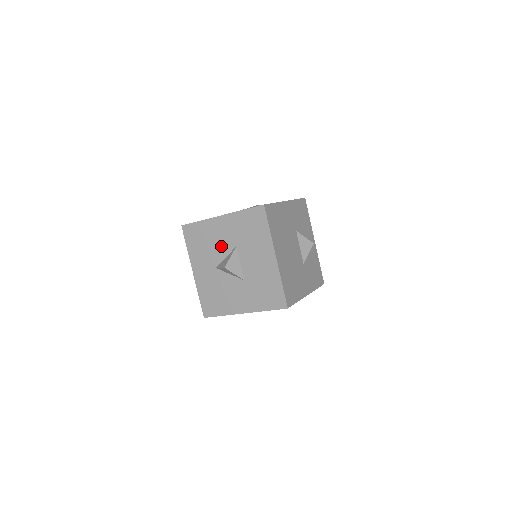
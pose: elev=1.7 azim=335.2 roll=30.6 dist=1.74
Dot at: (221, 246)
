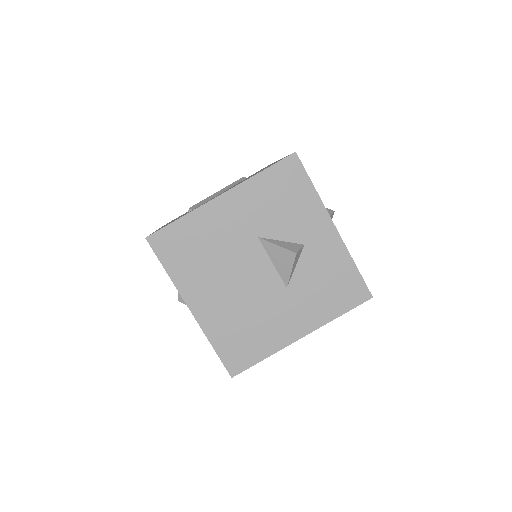
Dot at: occluded
